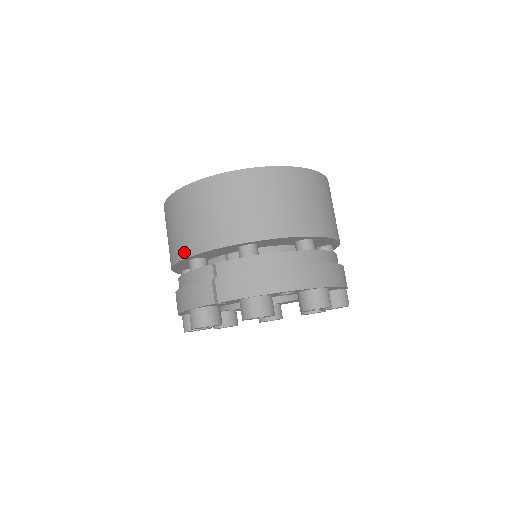
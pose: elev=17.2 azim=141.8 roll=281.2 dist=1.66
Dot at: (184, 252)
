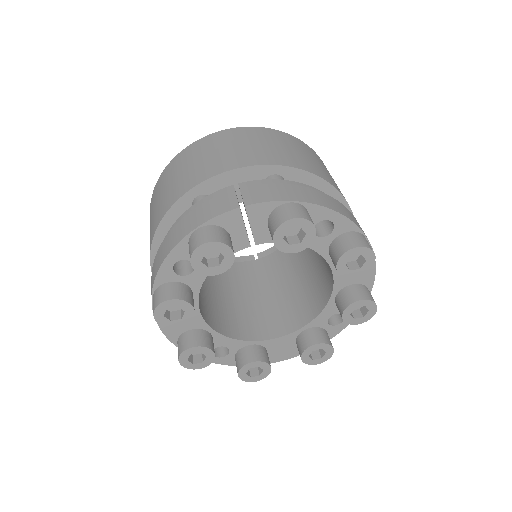
Dot at: (193, 182)
